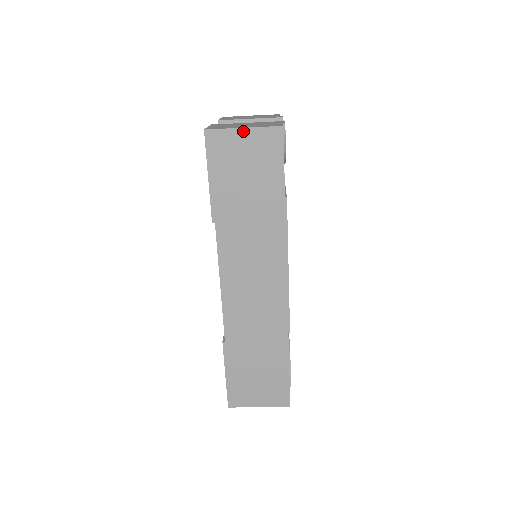
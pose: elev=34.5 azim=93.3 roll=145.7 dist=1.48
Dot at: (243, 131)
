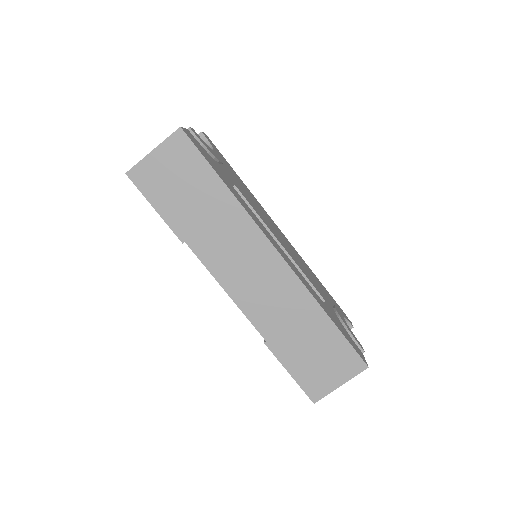
Dot at: (154, 153)
